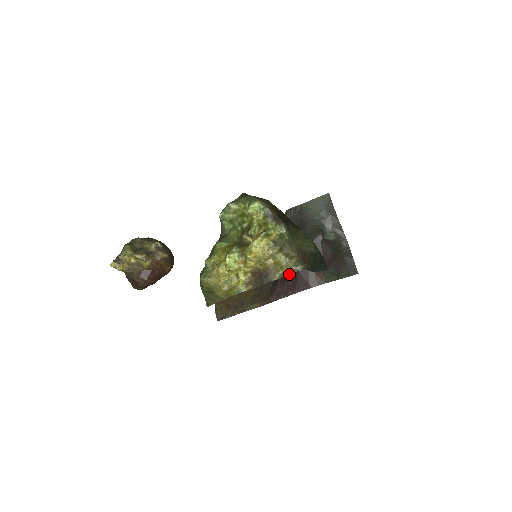
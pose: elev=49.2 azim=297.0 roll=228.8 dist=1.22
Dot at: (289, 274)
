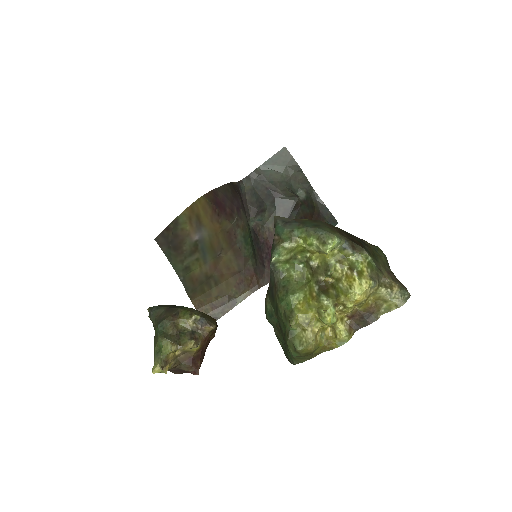
Dot at: occluded
